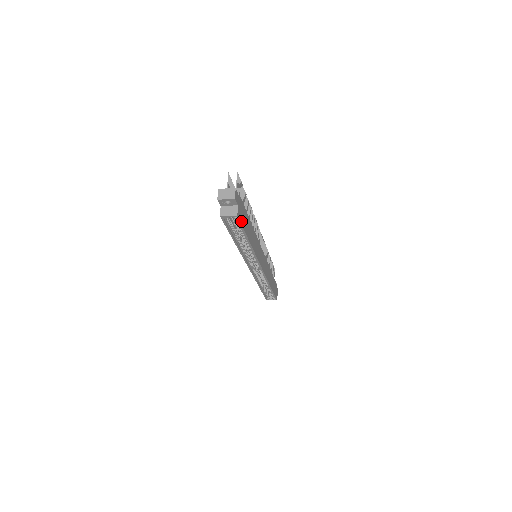
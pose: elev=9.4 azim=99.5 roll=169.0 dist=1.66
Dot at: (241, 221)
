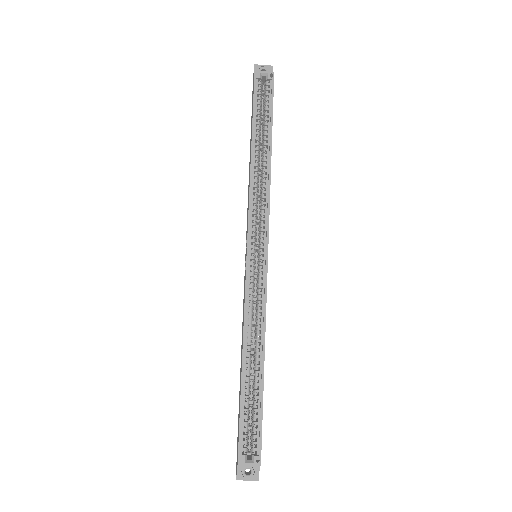
Dot at: (273, 95)
